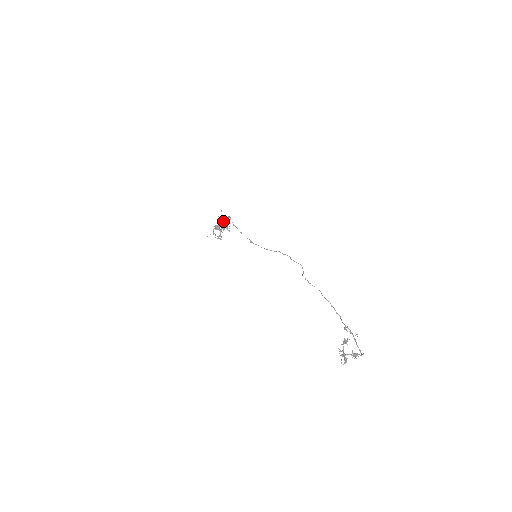
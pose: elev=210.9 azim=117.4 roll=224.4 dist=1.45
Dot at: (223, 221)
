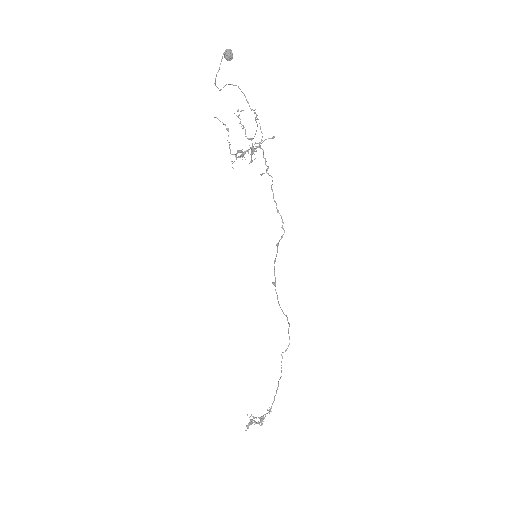
Dot at: (259, 144)
